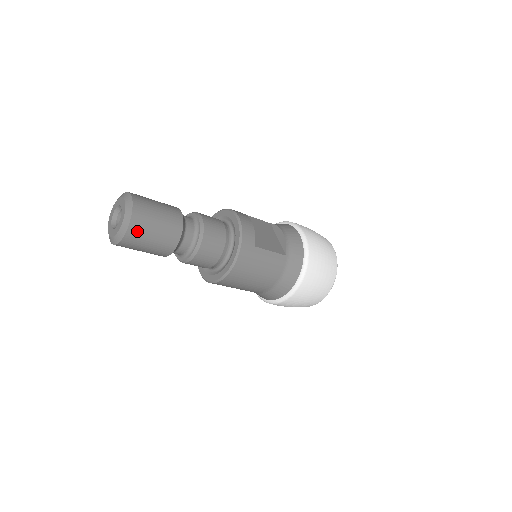
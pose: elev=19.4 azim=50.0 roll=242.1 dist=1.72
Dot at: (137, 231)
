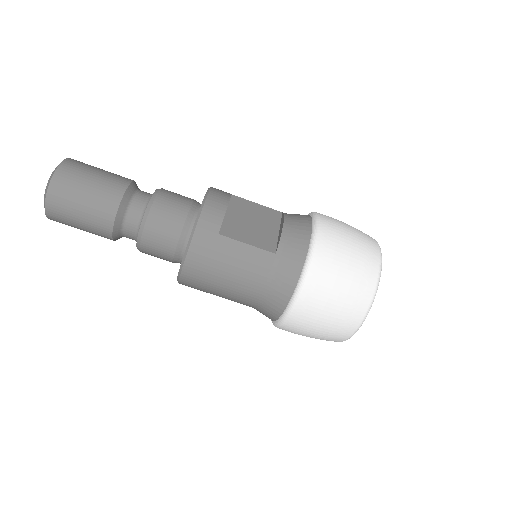
Dot at: (58, 201)
